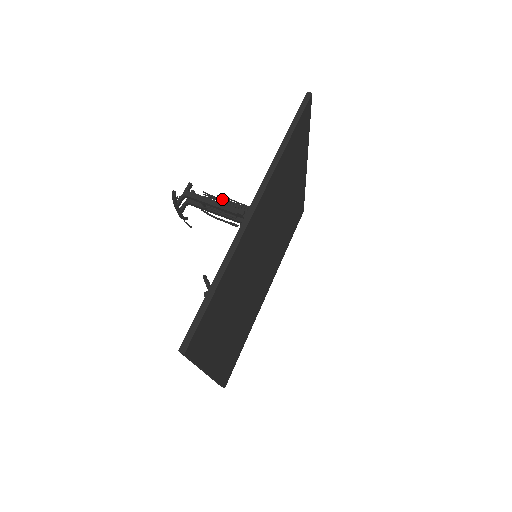
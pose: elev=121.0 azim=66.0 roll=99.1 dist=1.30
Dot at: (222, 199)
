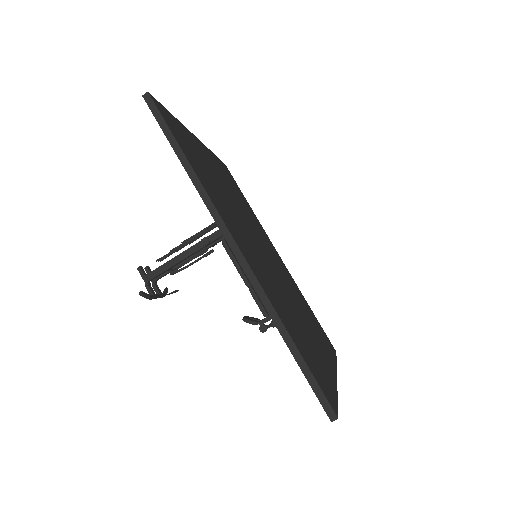
Dot at: (177, 248)
